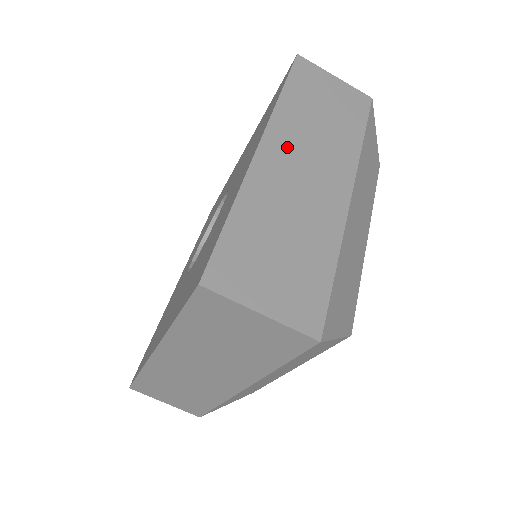
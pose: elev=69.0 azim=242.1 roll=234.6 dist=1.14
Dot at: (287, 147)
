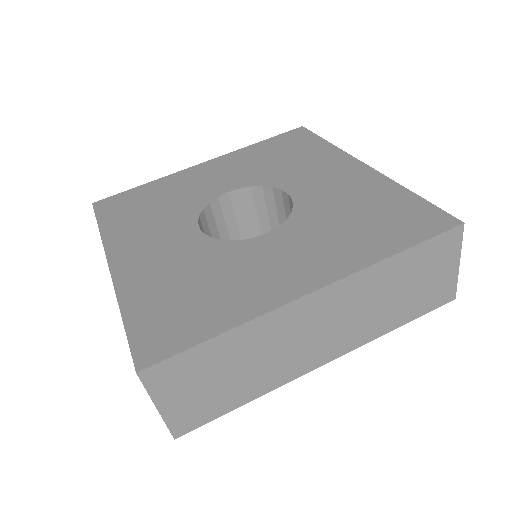
Dot at: occluded
